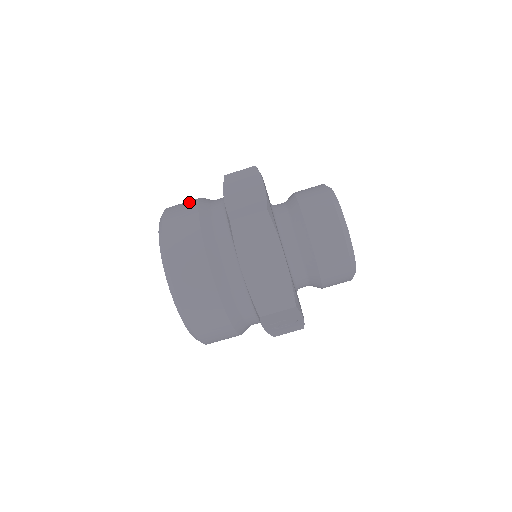
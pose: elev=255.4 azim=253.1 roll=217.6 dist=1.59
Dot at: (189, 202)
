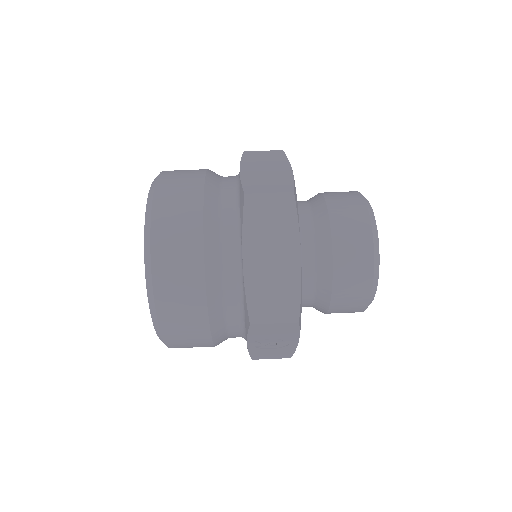
Dot at: occluded
